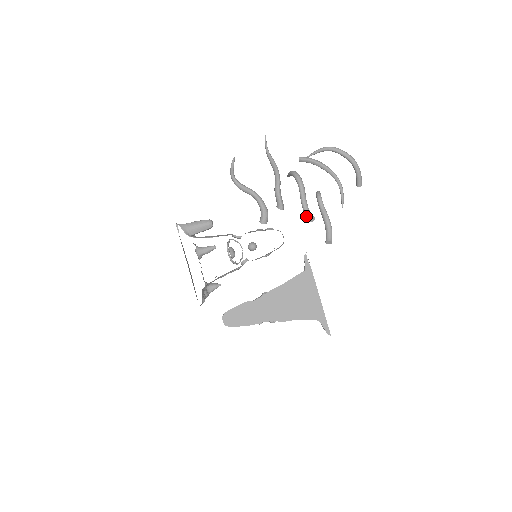
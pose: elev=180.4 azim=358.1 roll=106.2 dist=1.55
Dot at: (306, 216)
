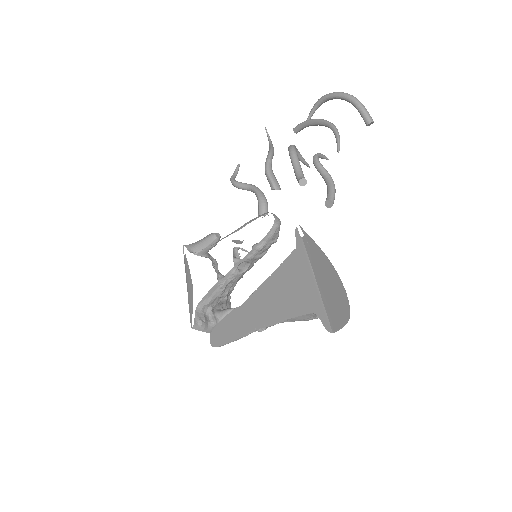
Dot at: occluded
